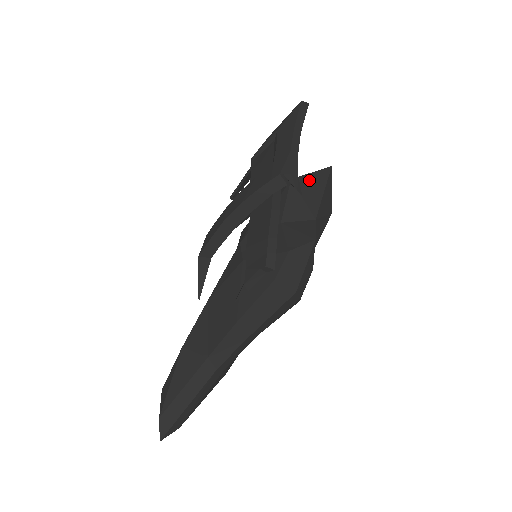
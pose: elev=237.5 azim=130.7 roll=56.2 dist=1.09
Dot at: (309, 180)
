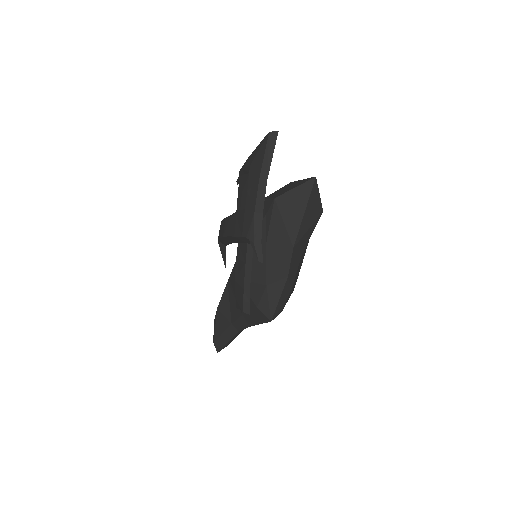
Dot at: (291, 199)
